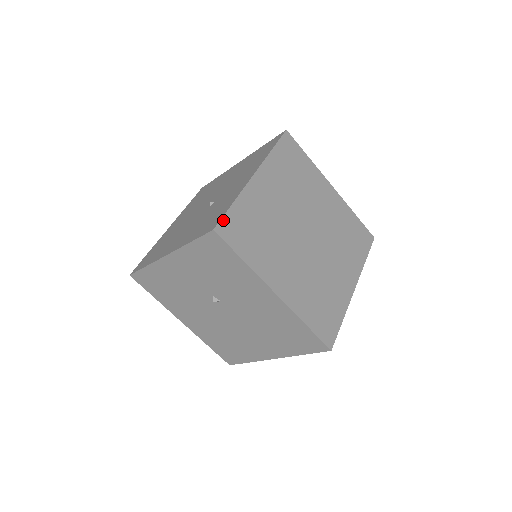
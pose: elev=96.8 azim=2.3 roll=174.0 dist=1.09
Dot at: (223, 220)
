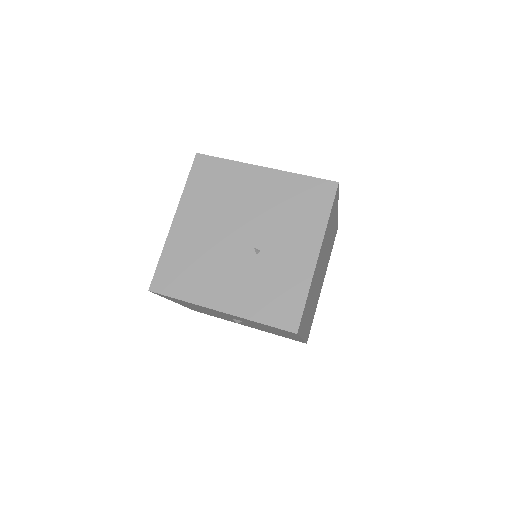
Dot at: (301, 319)
